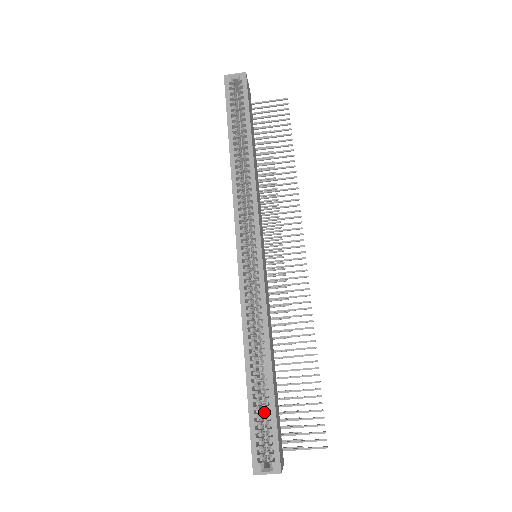
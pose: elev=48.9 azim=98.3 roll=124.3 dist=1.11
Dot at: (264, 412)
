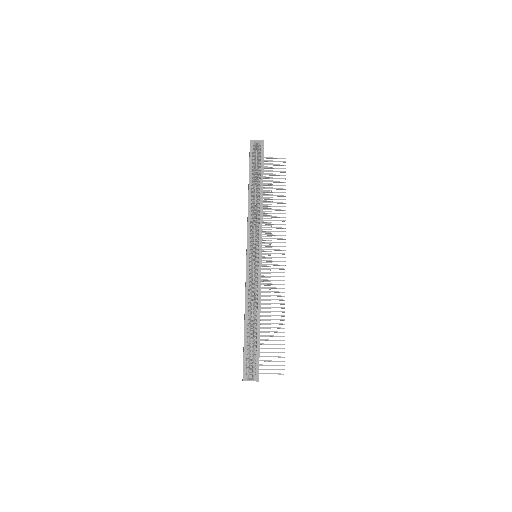
Dot at: (250, 349)
